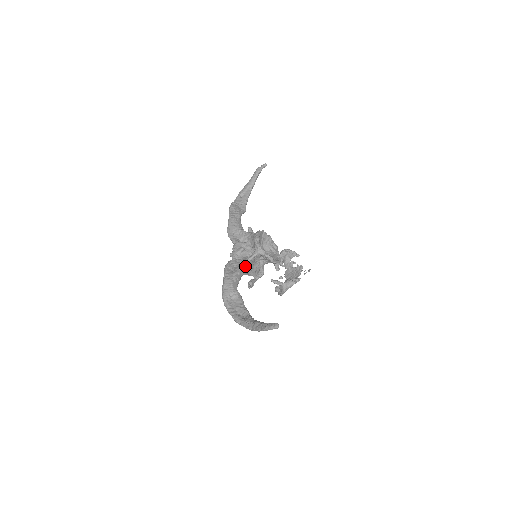
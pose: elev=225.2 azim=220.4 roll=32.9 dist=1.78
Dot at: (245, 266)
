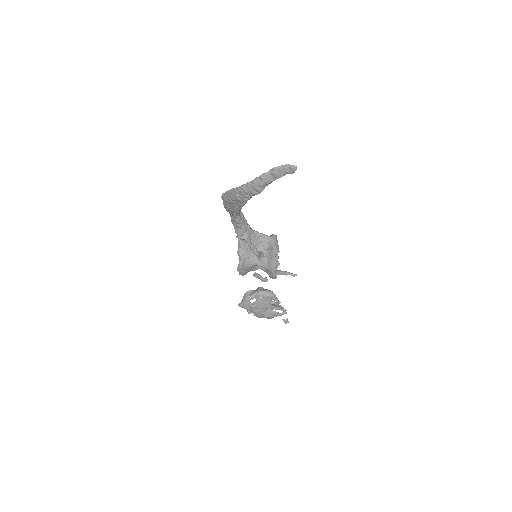
Dot at: (252, 229)
